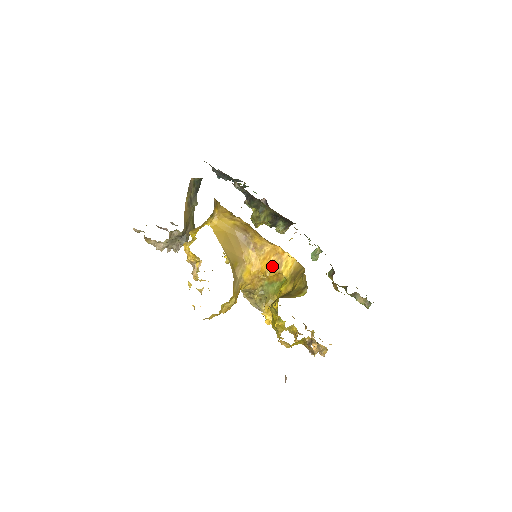
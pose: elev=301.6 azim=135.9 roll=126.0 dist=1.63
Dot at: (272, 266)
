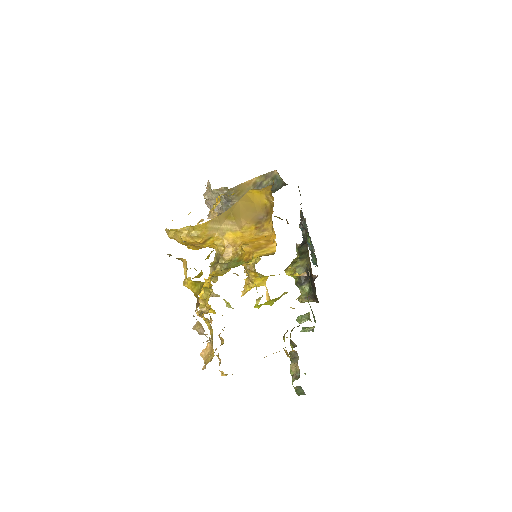
Dot at: (254, 245)
